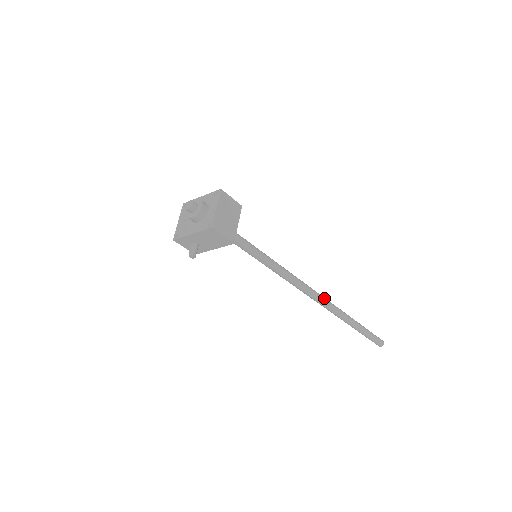
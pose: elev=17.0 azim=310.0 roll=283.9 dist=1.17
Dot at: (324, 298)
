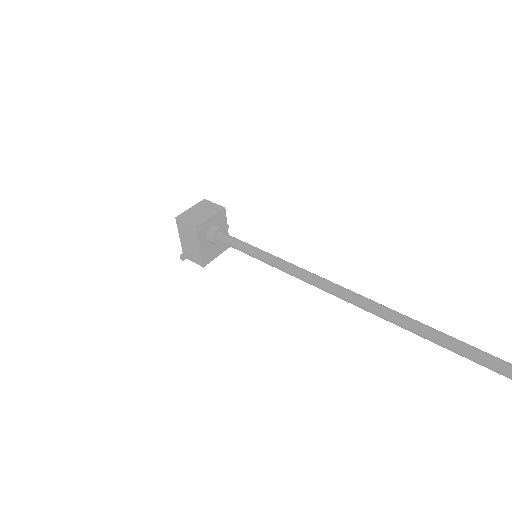
Dot at: (372, 301)
